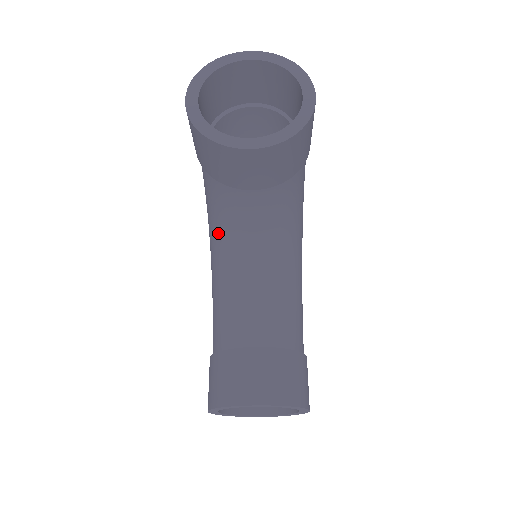
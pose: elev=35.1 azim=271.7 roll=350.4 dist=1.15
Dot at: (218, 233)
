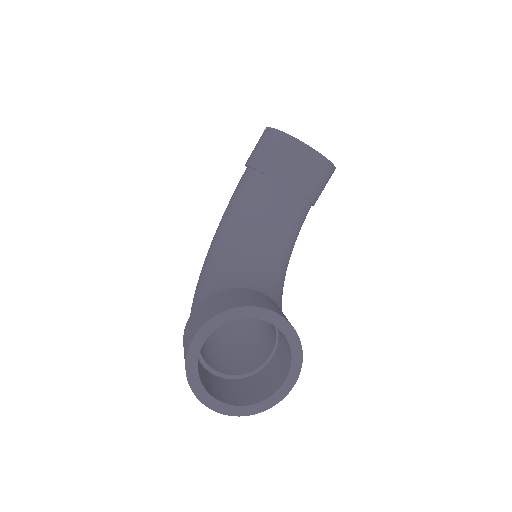
Dot at: (240, 218)
